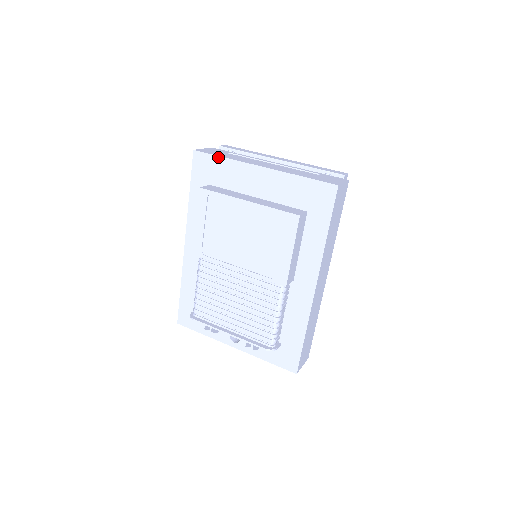
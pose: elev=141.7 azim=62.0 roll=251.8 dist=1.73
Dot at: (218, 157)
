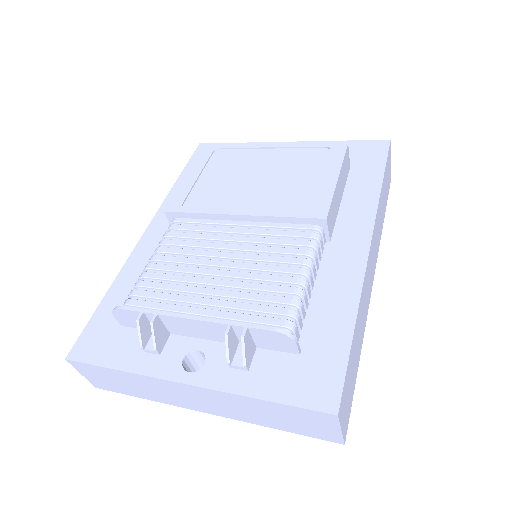
Dot at: (231, 144)
